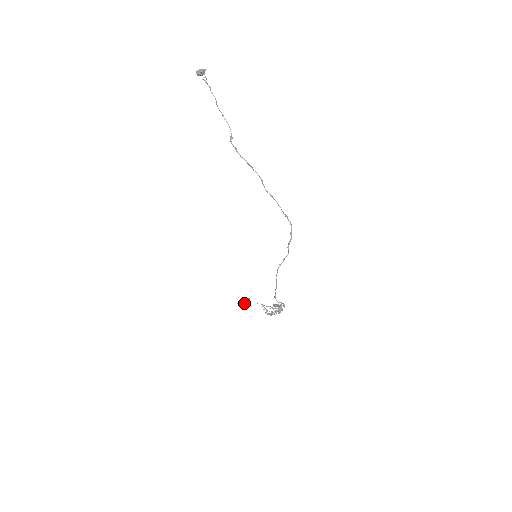
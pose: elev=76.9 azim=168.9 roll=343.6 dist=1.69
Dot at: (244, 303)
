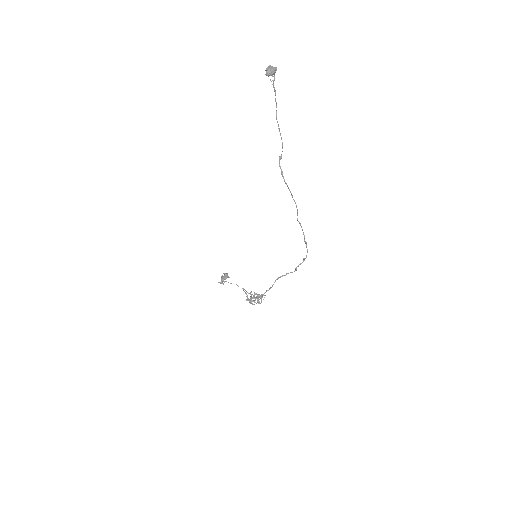
Dot at: (223, 279)
